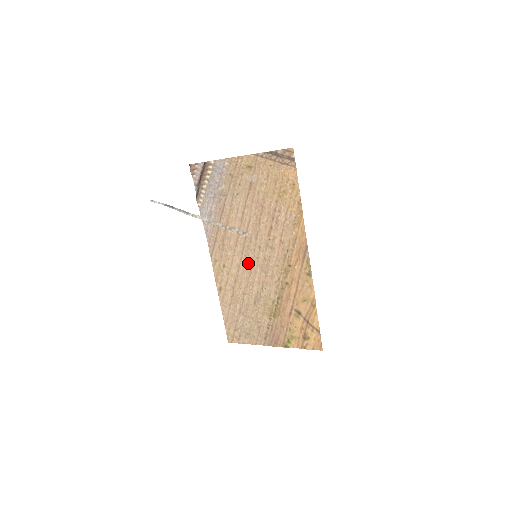
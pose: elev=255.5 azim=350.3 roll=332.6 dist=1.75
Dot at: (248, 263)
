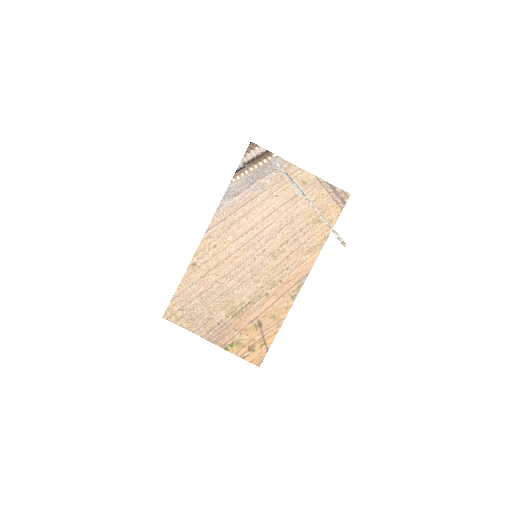
Dot at: (242, 257)
